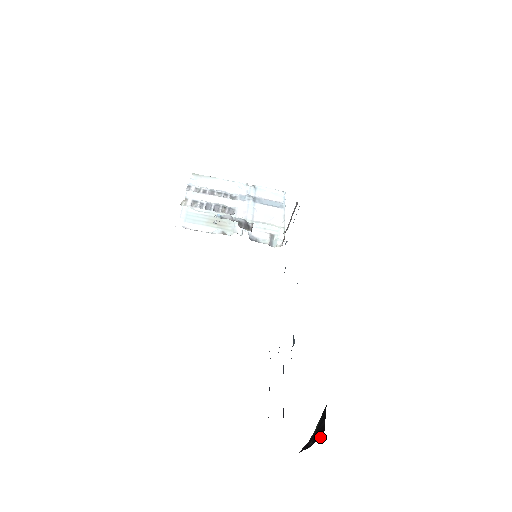
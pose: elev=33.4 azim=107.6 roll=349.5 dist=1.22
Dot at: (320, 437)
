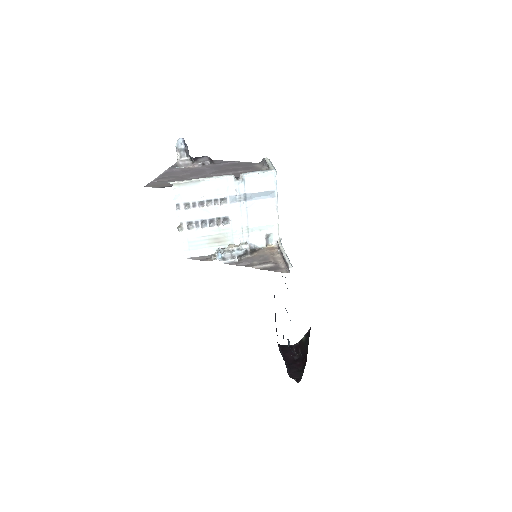
Dot at: (305, 360)
